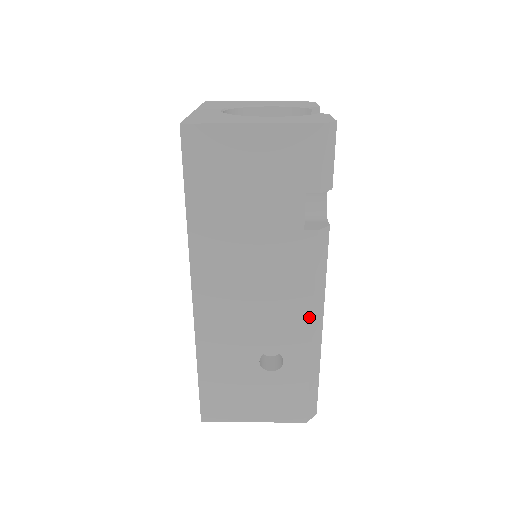
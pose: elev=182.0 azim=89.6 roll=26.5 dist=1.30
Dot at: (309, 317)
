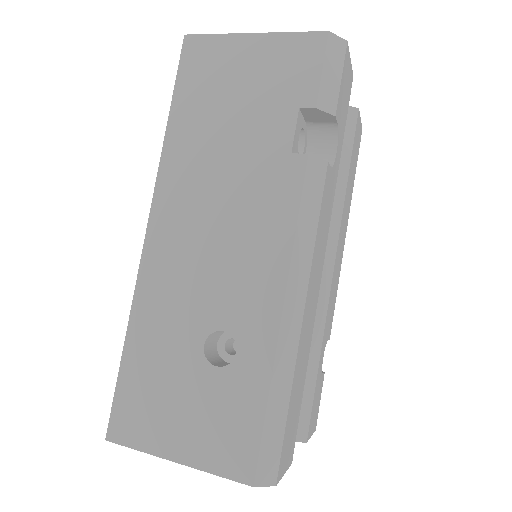
Dot at: (282, 281)
